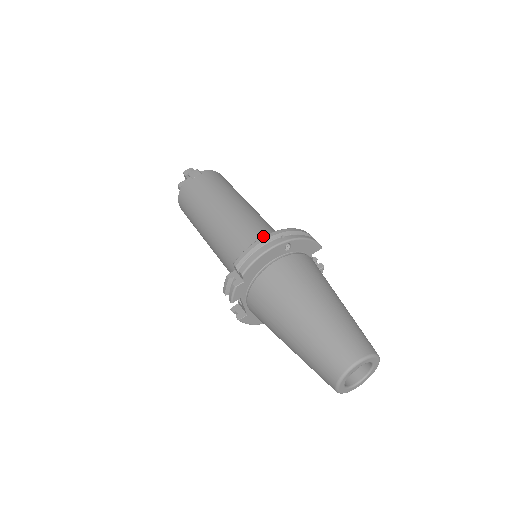
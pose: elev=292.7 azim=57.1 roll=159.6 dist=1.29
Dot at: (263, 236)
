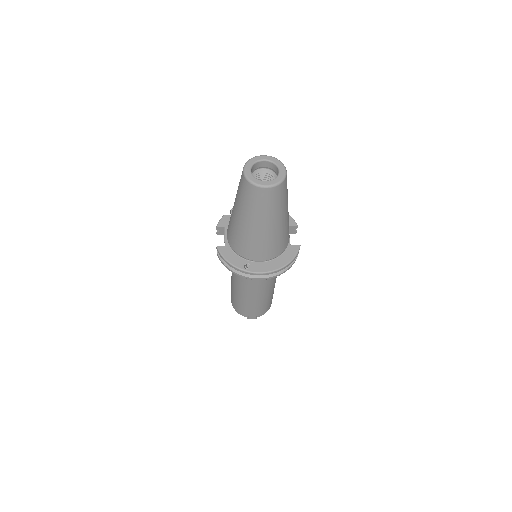
Dot at: occluded
